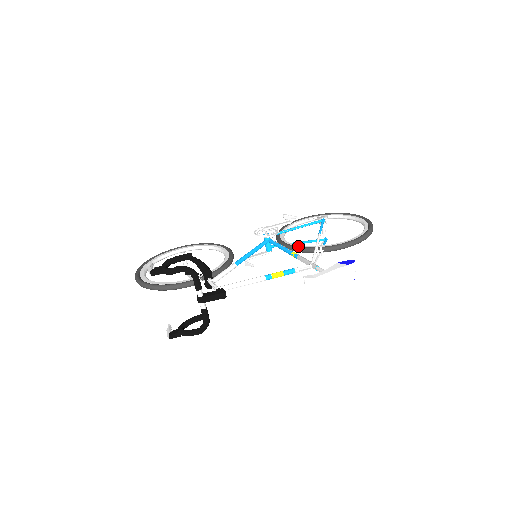
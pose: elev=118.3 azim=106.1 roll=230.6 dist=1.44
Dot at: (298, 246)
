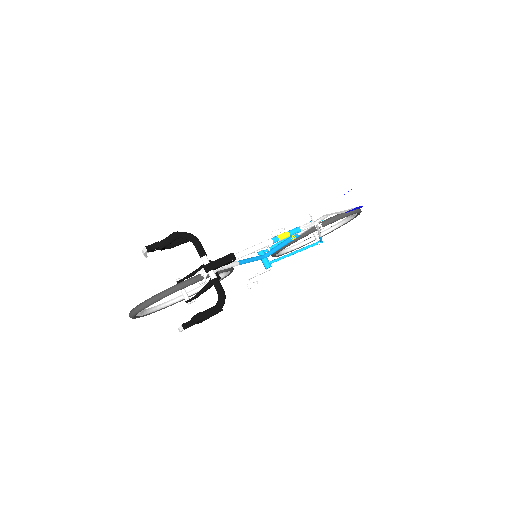
Dot at: occluded
